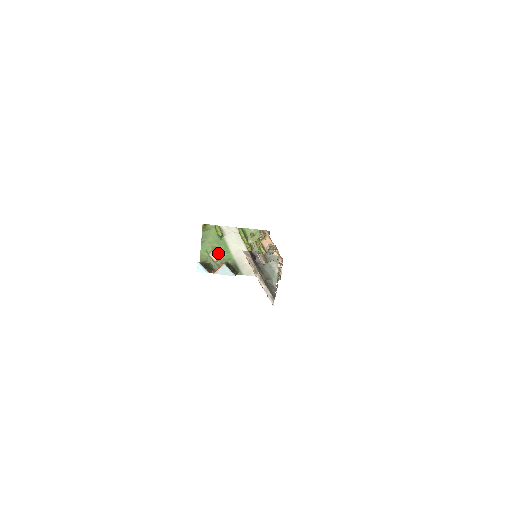
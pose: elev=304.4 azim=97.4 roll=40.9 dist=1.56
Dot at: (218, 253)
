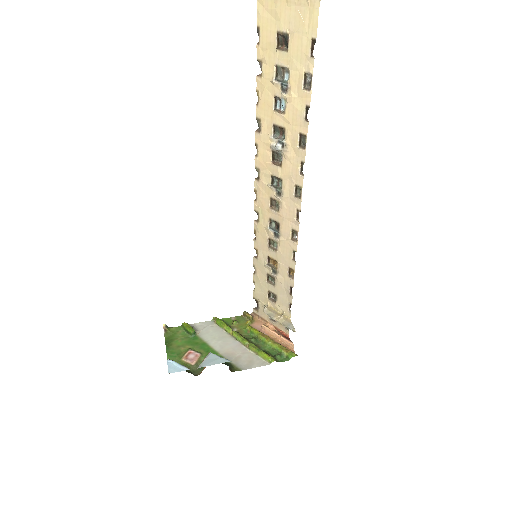
Dot at: (195, 354)
